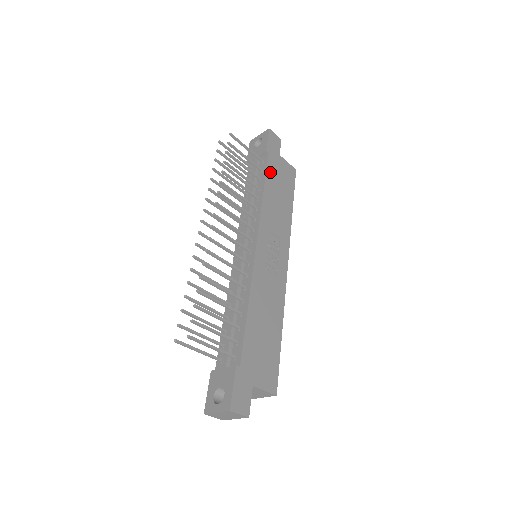
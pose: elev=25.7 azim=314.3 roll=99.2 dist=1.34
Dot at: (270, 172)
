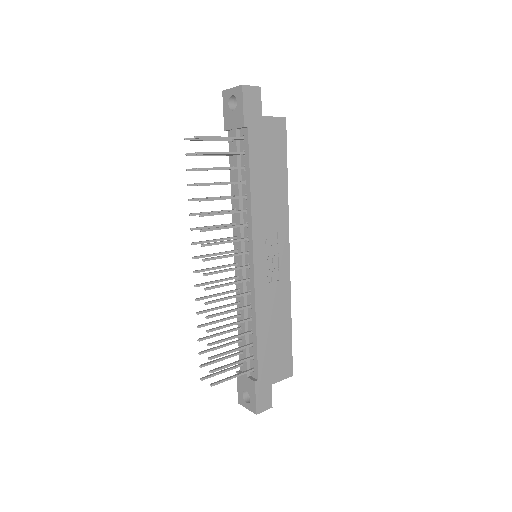
Dot at: (254, 155)
